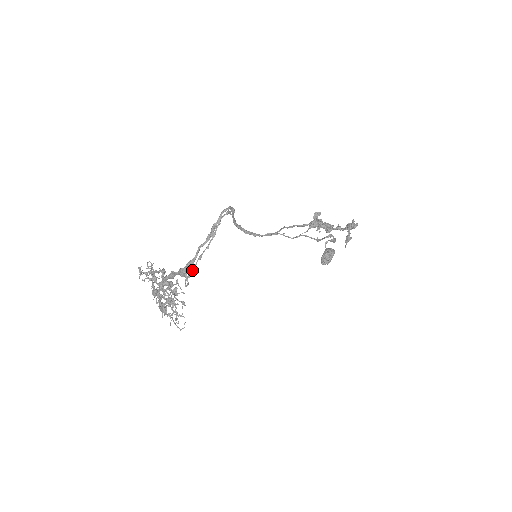
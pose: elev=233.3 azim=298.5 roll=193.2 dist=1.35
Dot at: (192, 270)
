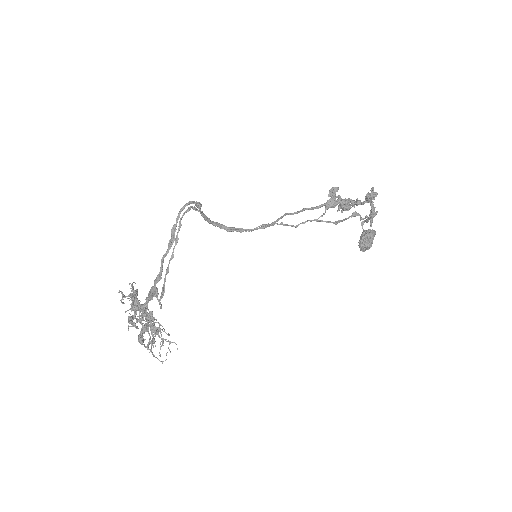
Dot at: (163, 287)
